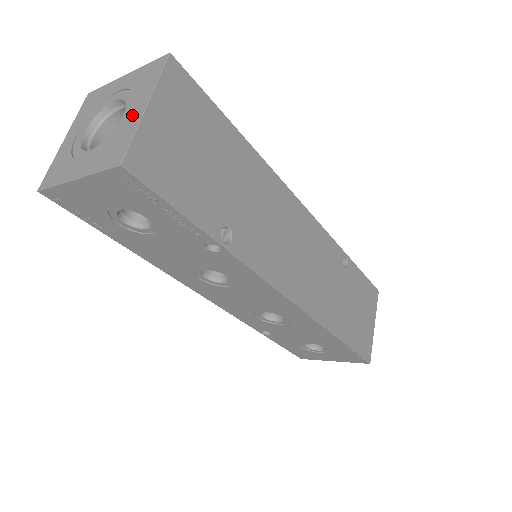
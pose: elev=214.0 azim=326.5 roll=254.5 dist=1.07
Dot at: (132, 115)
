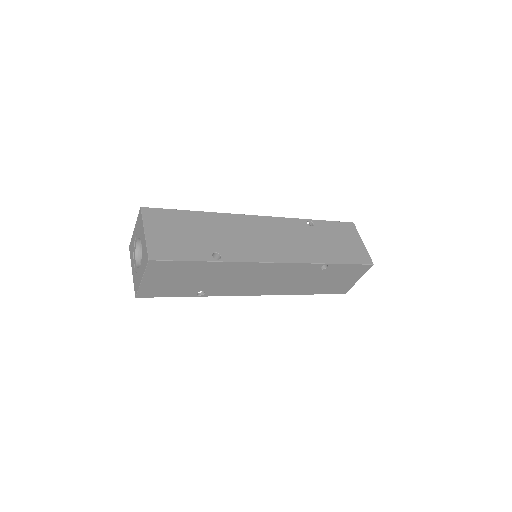
Dot at: (140, 275)
